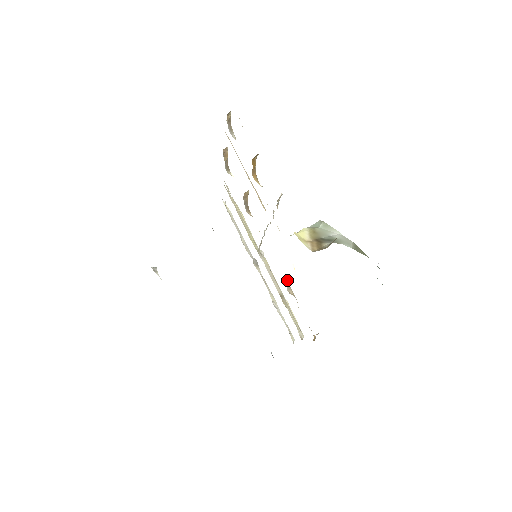
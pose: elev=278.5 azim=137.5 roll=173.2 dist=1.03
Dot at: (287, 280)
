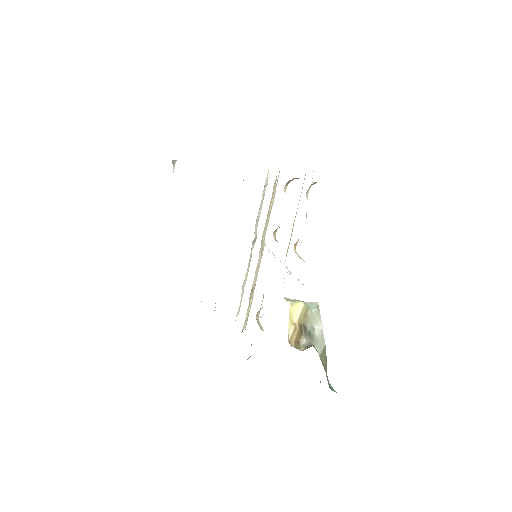
Dot at: occluded
